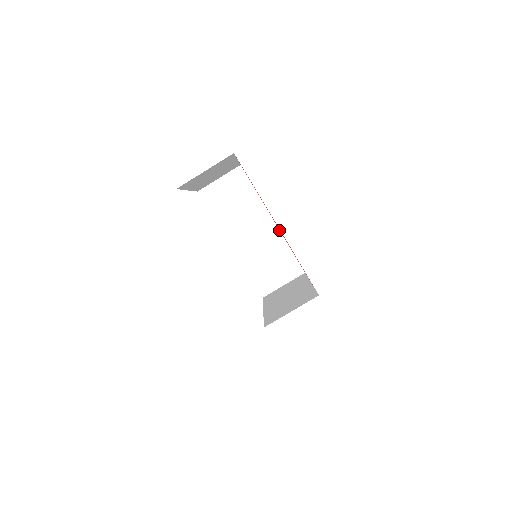
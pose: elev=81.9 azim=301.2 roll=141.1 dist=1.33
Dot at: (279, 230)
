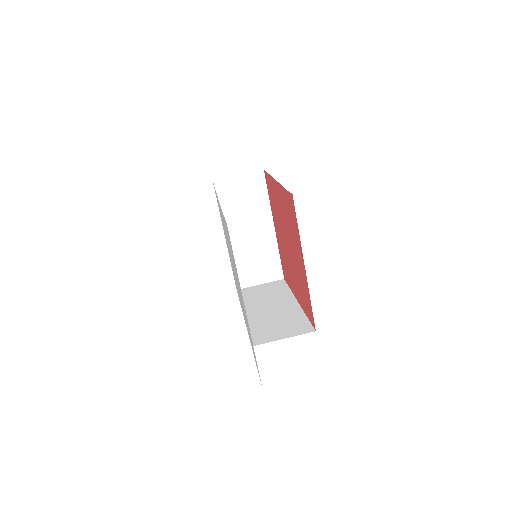
Dot at: (300, 306)
